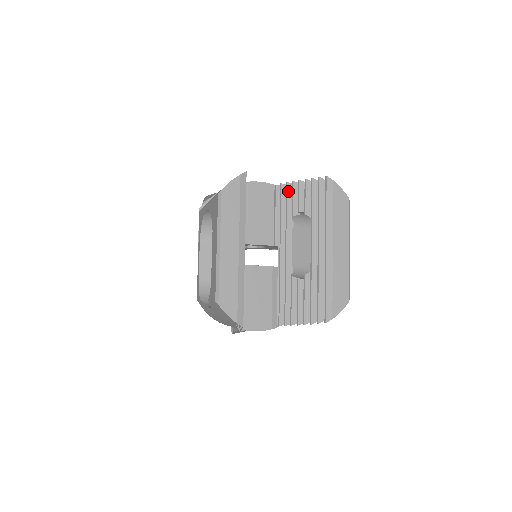
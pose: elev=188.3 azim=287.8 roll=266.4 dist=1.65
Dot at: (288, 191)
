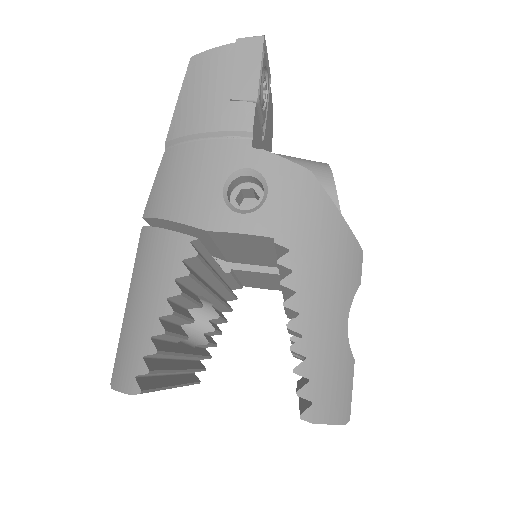
Dot at: (283, 289)
